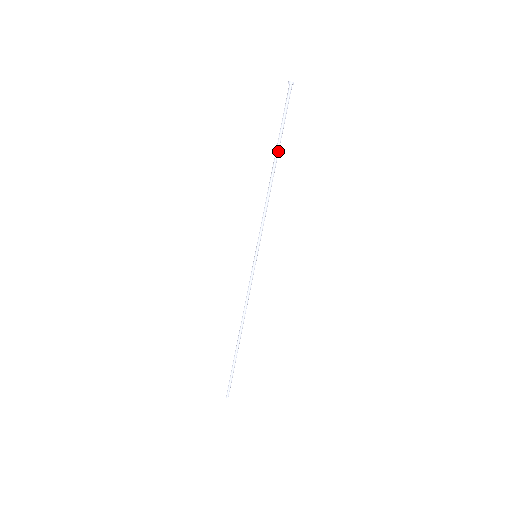
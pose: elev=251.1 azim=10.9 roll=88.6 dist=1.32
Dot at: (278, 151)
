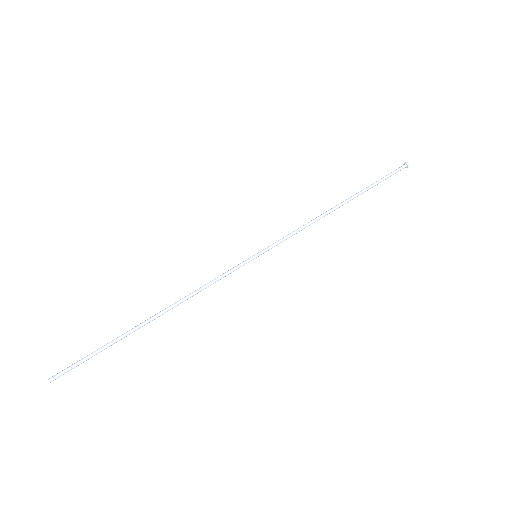
Dot at: (357, 195)
